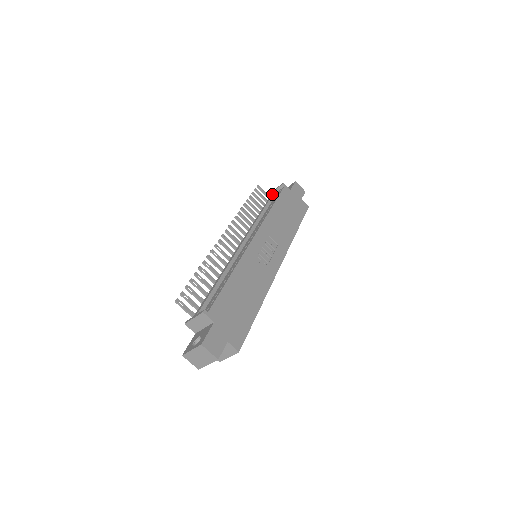
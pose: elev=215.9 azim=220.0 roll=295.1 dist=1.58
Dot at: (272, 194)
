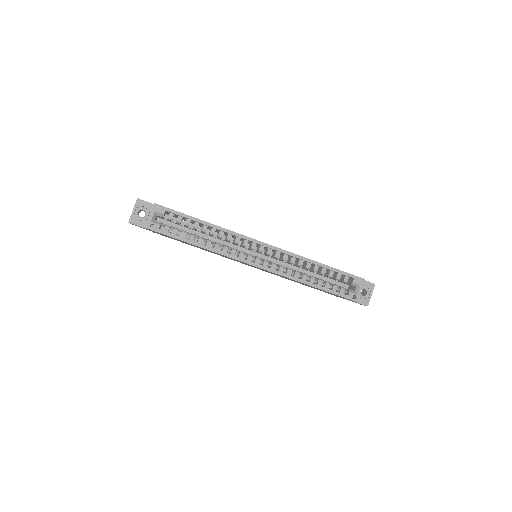
Dot at: occluded
